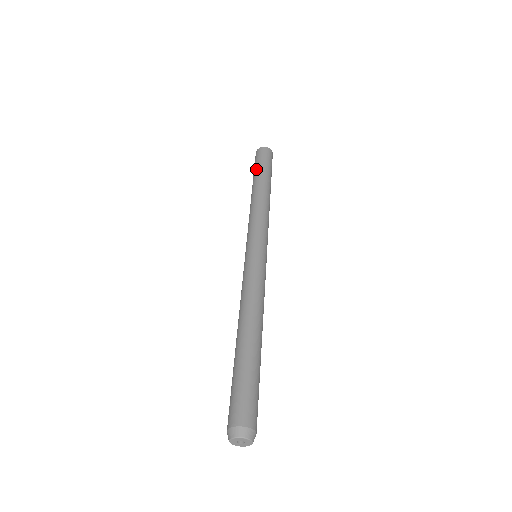
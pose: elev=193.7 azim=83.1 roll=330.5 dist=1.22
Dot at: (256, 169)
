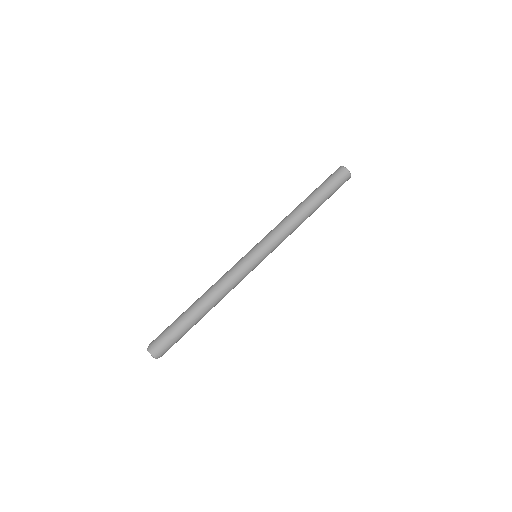
Dot at: occluded
